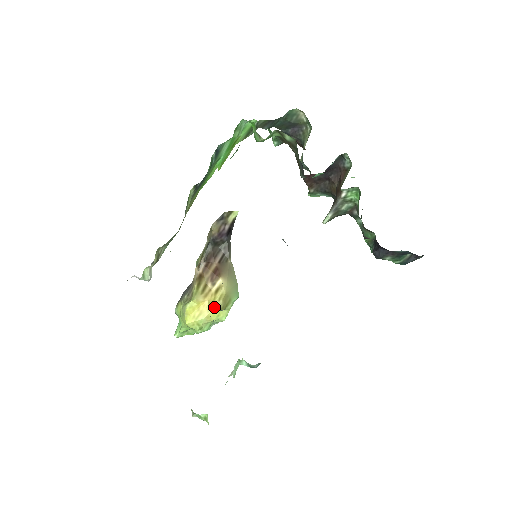
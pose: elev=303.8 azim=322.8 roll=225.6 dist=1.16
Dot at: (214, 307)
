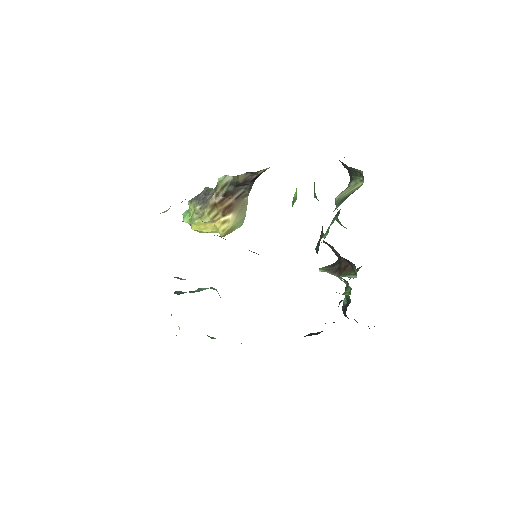
Dot at: occluded
